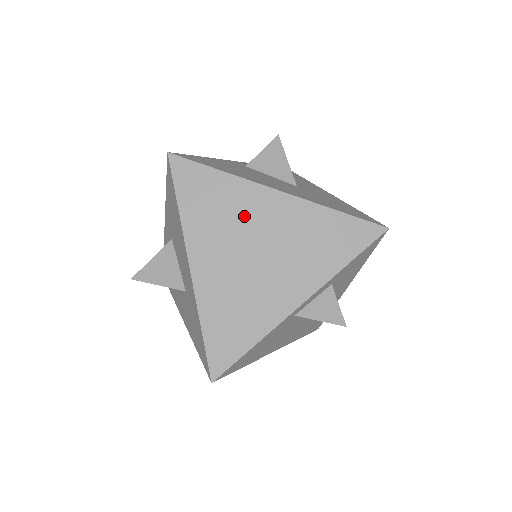
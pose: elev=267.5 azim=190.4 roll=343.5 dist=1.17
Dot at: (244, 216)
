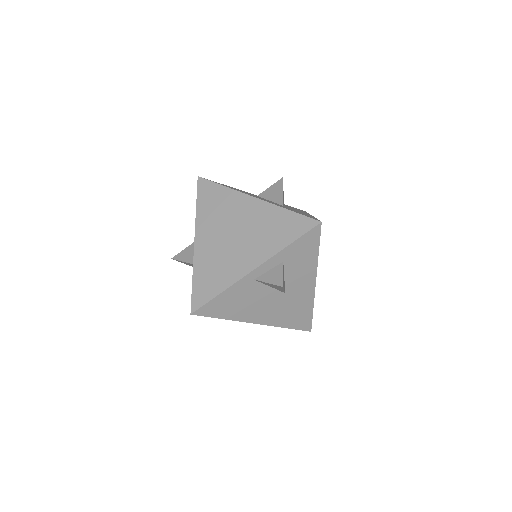
Dot at: (232, 212)
